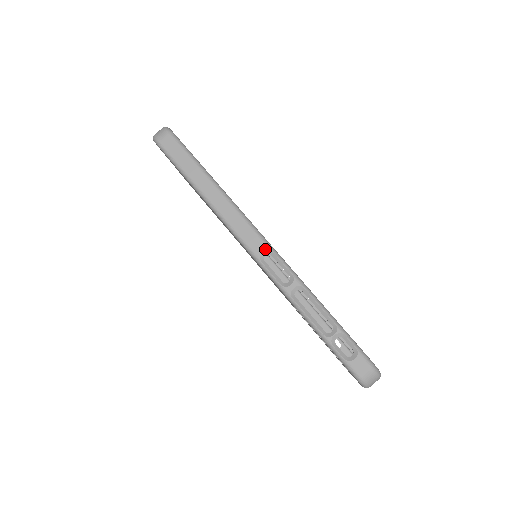
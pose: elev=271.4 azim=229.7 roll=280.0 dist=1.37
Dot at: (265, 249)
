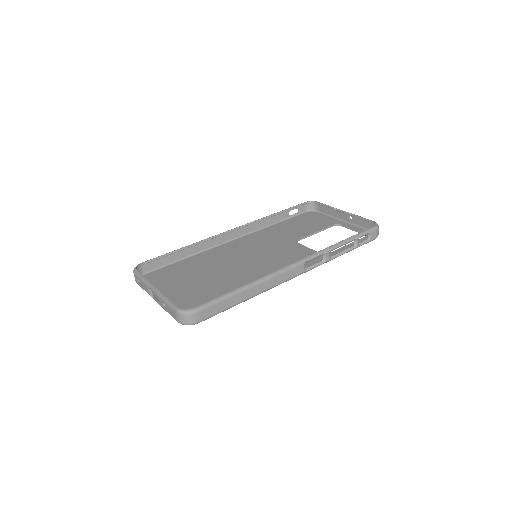
Dot at: (303, 266)
